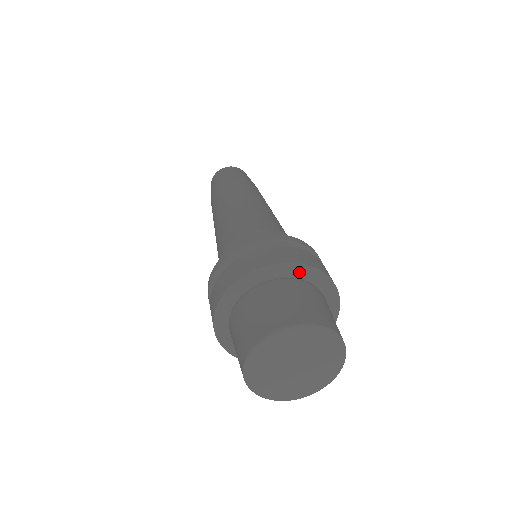
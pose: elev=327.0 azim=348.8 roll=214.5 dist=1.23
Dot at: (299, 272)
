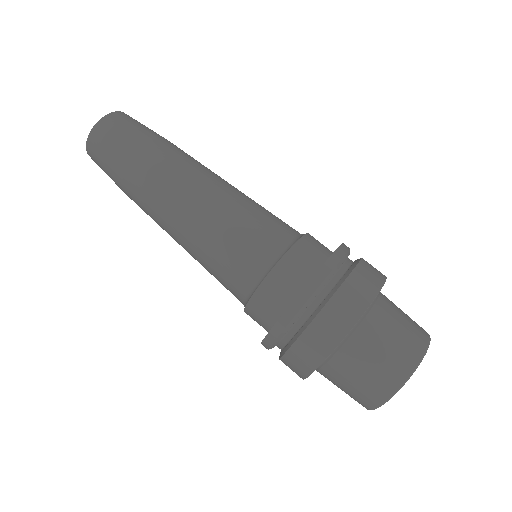
Dot at: occluded
